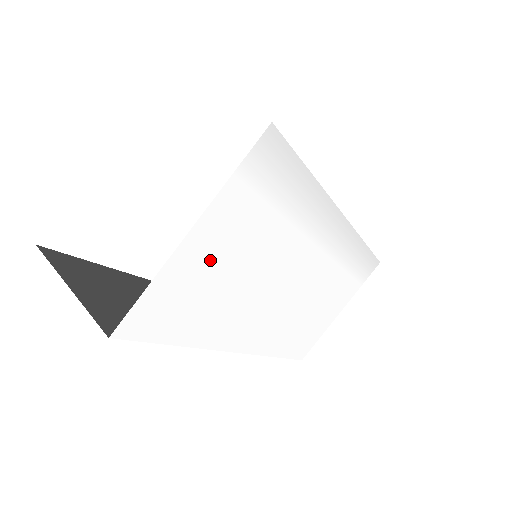
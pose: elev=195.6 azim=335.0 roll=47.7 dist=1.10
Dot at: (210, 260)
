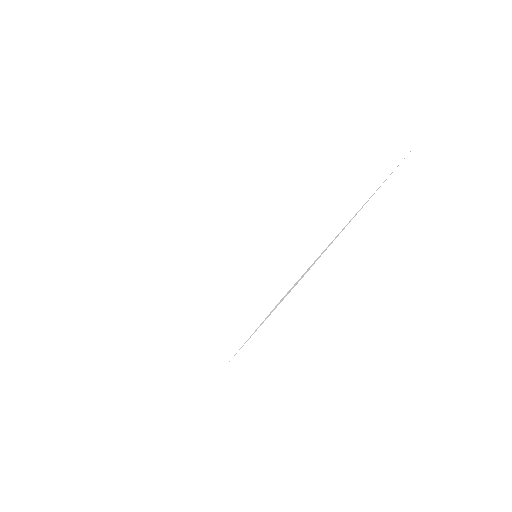
Dot at: occluded
